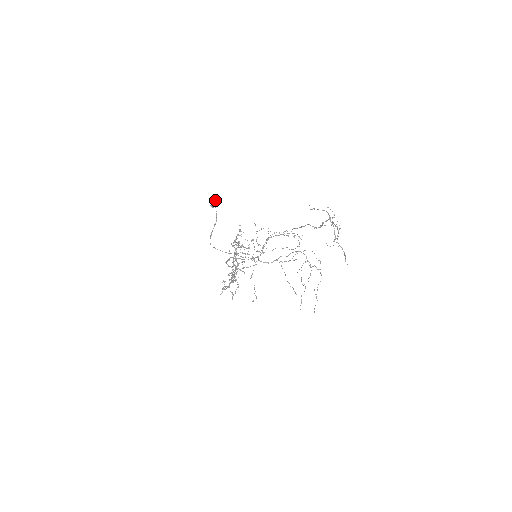
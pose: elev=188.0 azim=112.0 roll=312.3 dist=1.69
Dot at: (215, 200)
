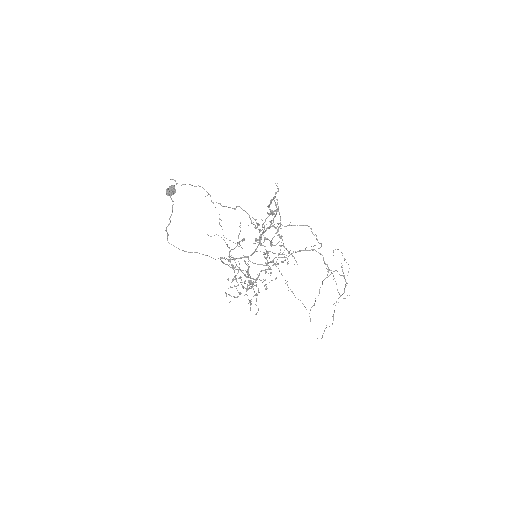
Dot at: (169, 186)
